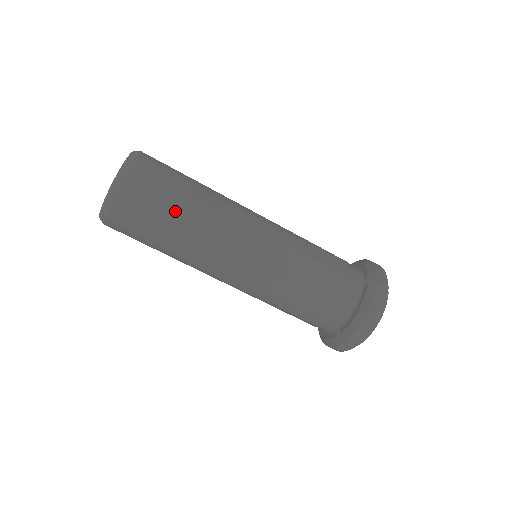
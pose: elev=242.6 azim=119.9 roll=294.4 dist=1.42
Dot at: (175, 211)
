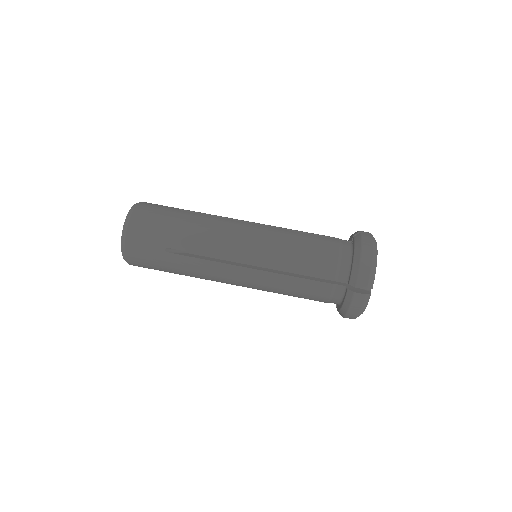
Dot at: (177, 221)
